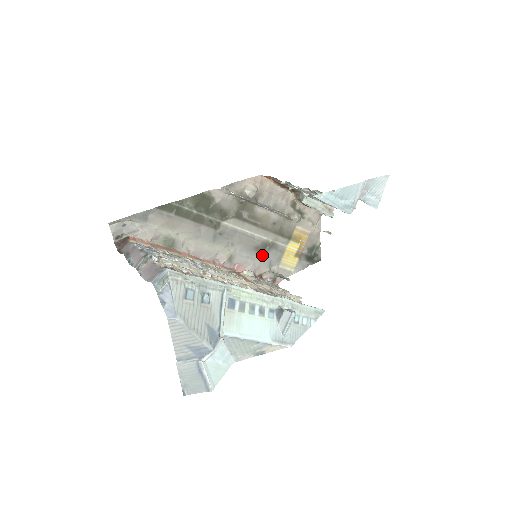
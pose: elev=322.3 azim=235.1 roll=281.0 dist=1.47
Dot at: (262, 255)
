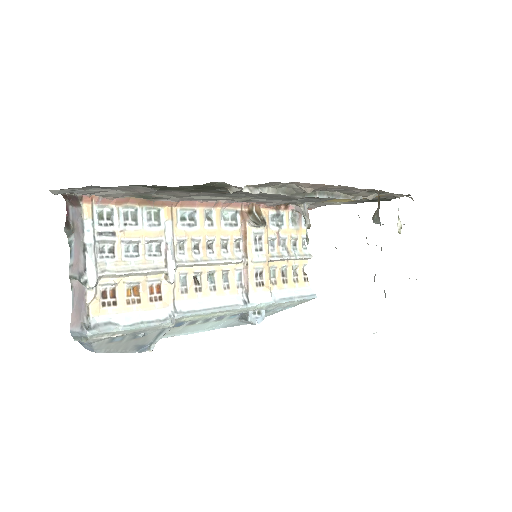
Dot at: occluded
